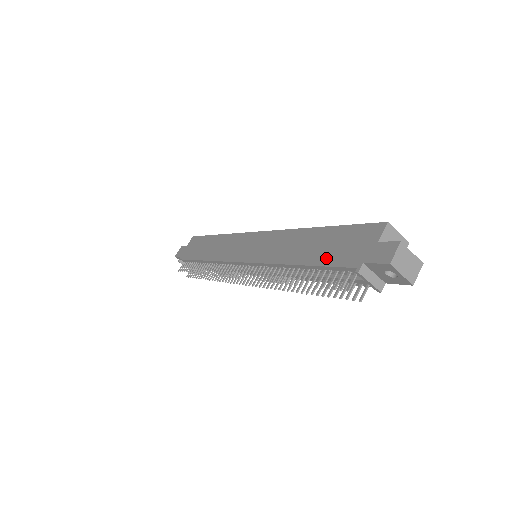
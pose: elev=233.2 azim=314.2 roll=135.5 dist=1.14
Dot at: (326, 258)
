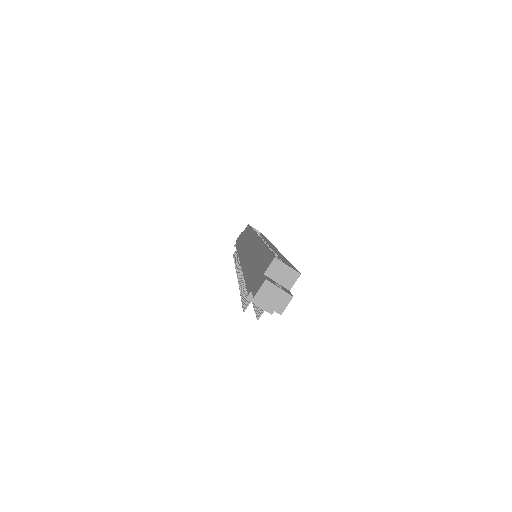
Dot at: (250, 278)
